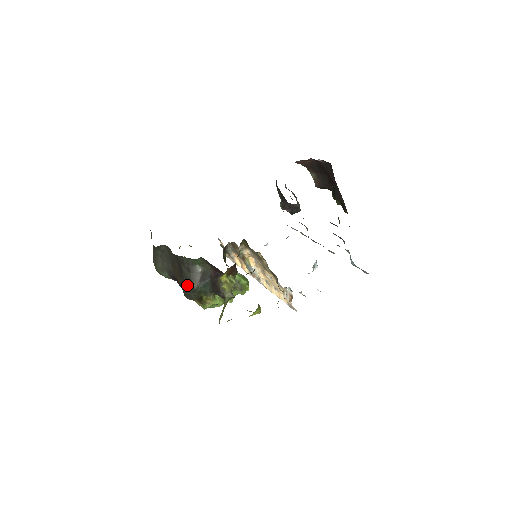
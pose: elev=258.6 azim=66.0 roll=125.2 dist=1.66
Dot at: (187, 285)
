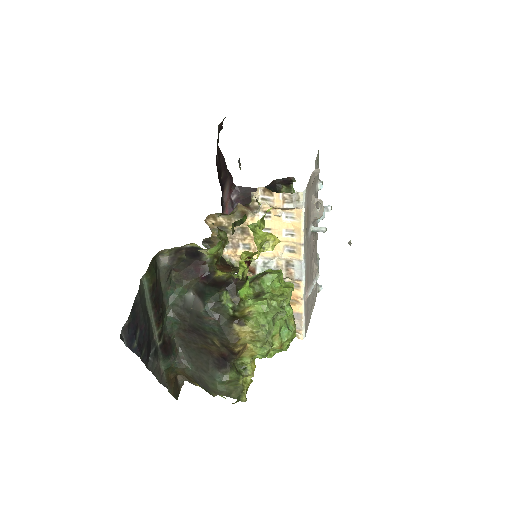
Dot at: (205, 324)
